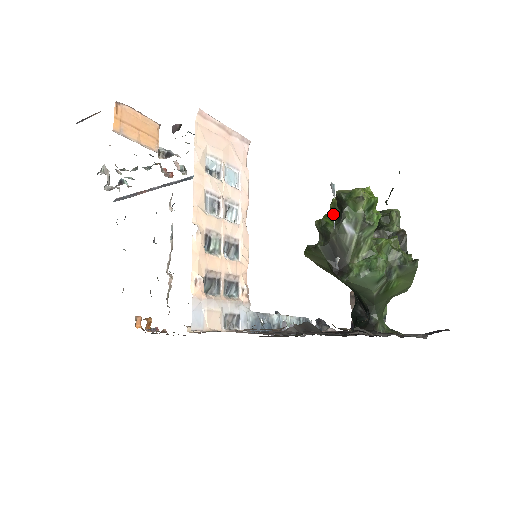
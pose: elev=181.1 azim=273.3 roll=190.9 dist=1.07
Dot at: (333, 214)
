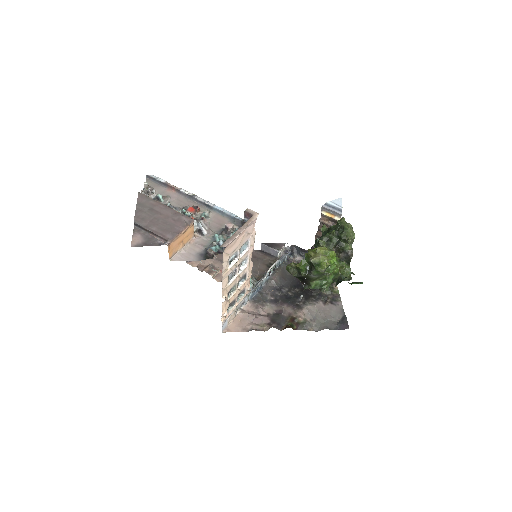
Dot at: (307, 262)
